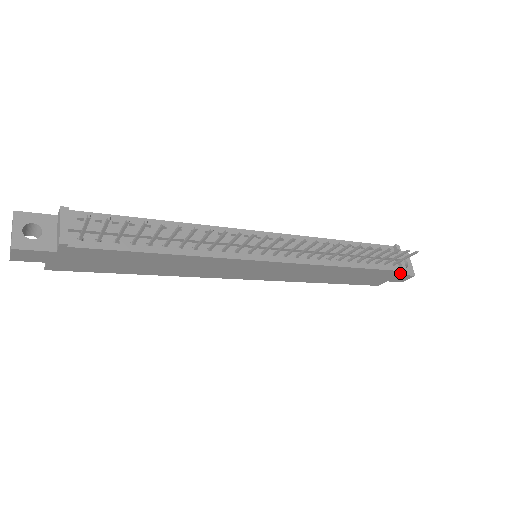
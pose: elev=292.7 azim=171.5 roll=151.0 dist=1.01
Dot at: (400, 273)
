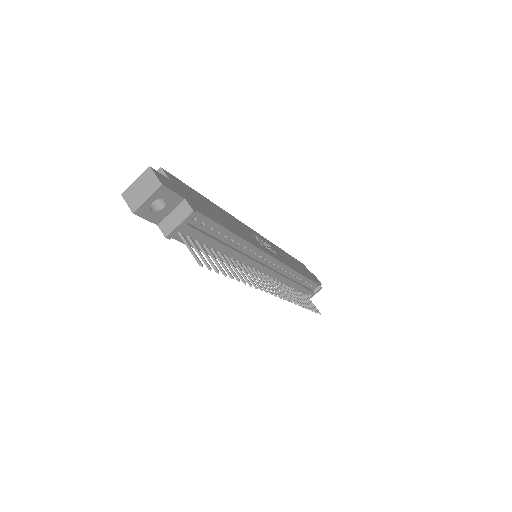
Dot at: occluded
